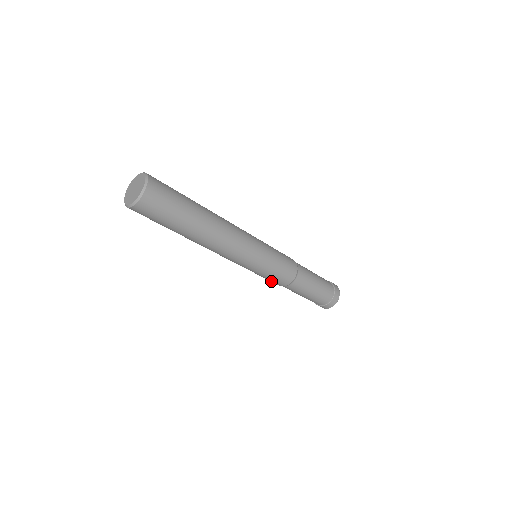
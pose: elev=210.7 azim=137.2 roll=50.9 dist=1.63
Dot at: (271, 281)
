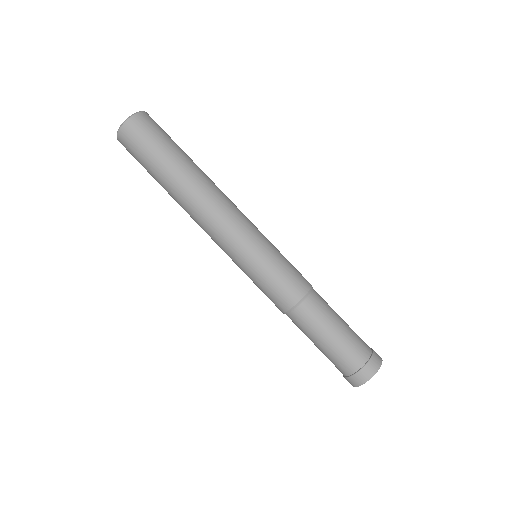
Dot at: (284, 287)
